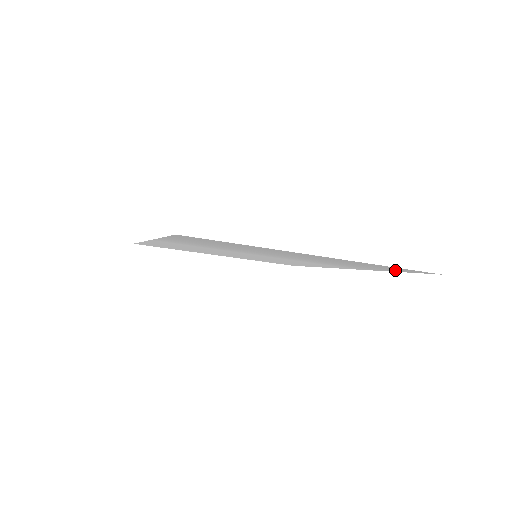
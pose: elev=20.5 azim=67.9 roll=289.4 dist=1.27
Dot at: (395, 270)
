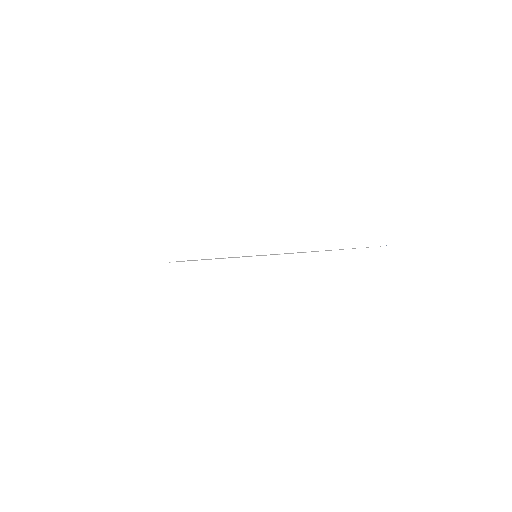
Dot at: occluded
